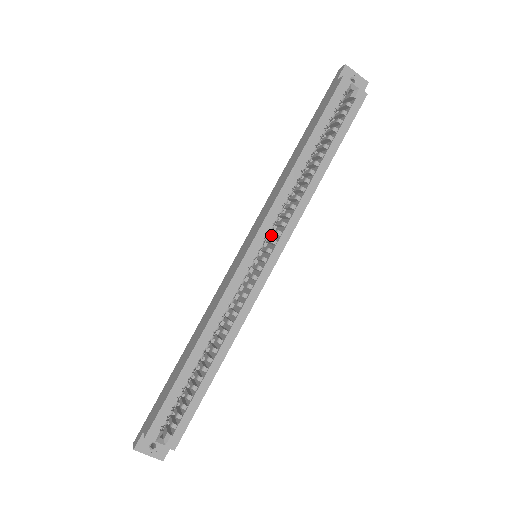
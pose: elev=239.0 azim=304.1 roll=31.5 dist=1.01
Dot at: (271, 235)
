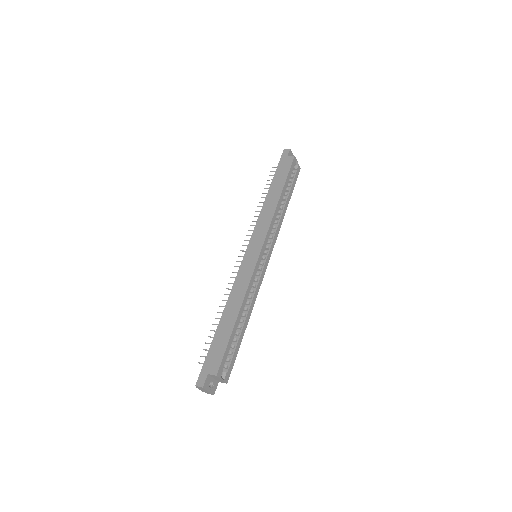
Dot at: occluded
